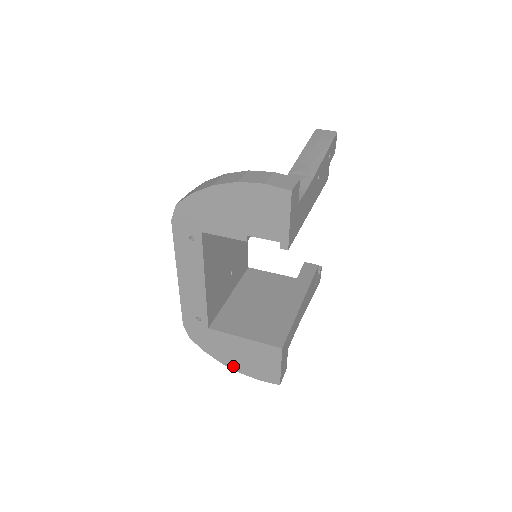
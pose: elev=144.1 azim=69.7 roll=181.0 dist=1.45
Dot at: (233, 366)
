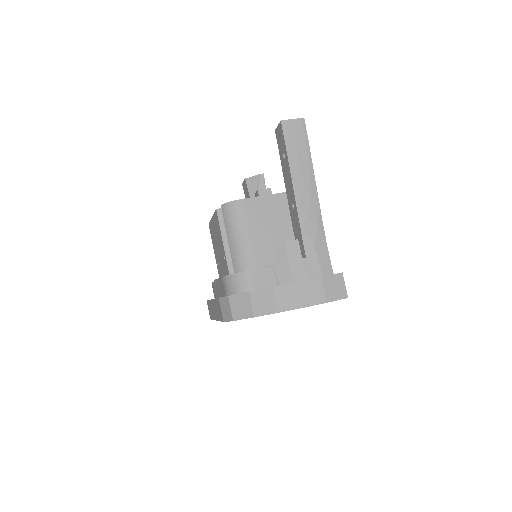
Dot at: occluded
